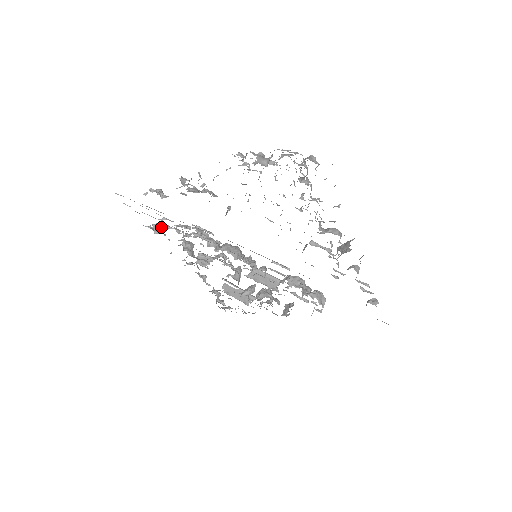
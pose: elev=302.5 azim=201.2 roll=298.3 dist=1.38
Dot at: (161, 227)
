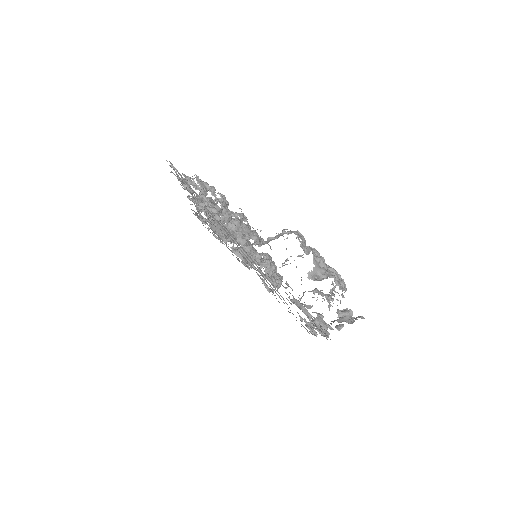
Dot at: (194, 201)
